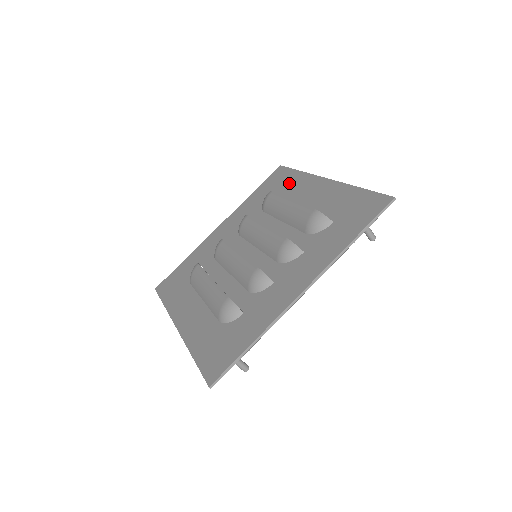
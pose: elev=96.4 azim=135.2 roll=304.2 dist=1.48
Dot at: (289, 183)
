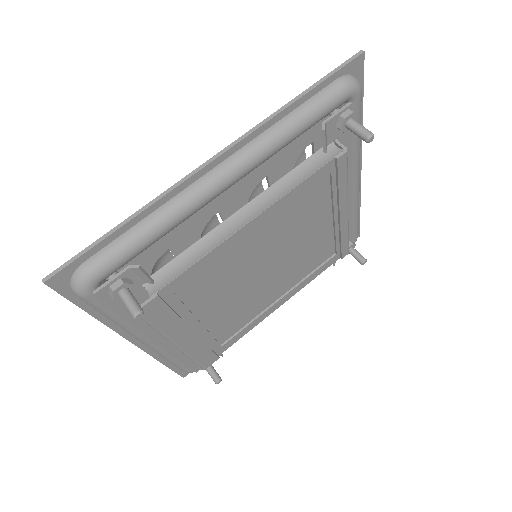
Dot at: occluded
